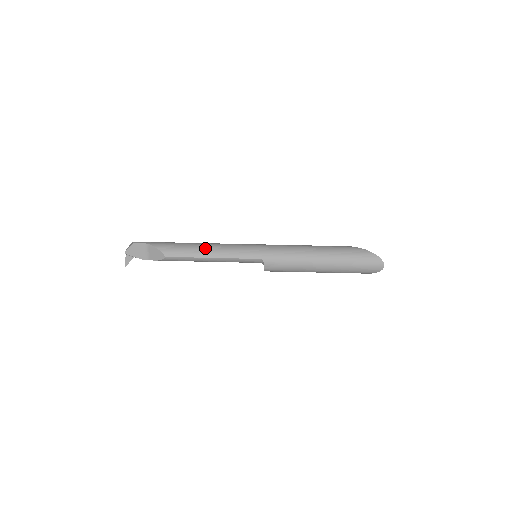
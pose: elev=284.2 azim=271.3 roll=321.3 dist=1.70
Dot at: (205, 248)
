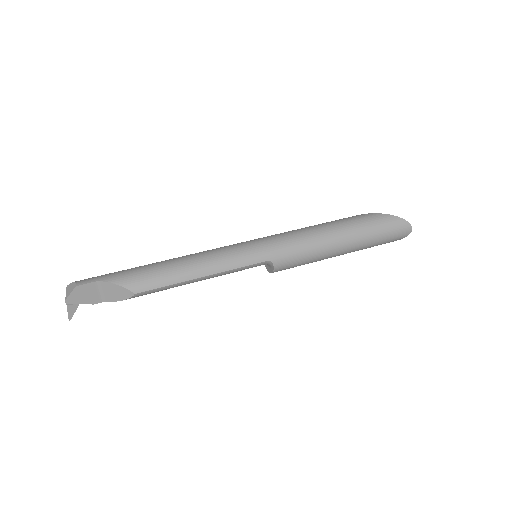
Dot at: (189, 265)
